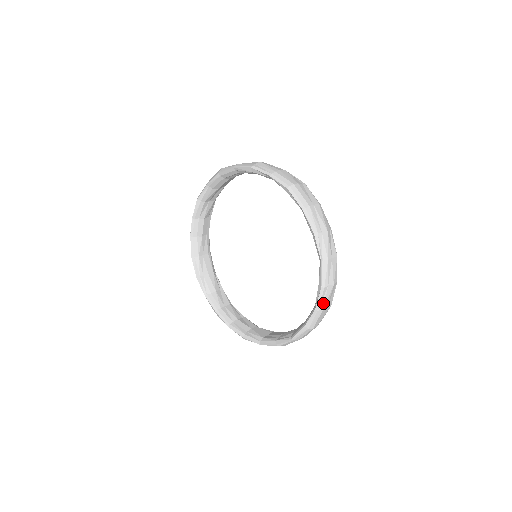
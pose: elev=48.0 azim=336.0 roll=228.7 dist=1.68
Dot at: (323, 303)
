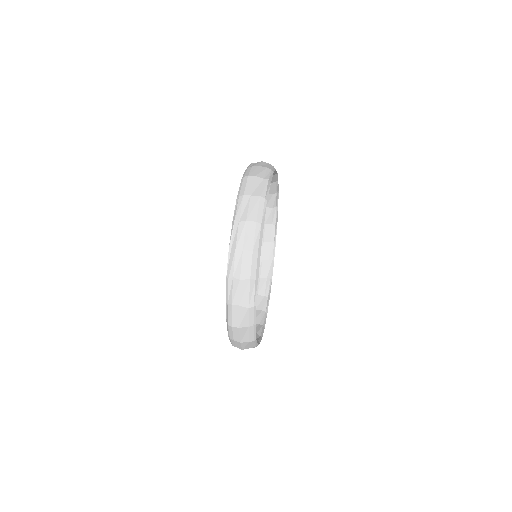
Dot at: (231, 297)
